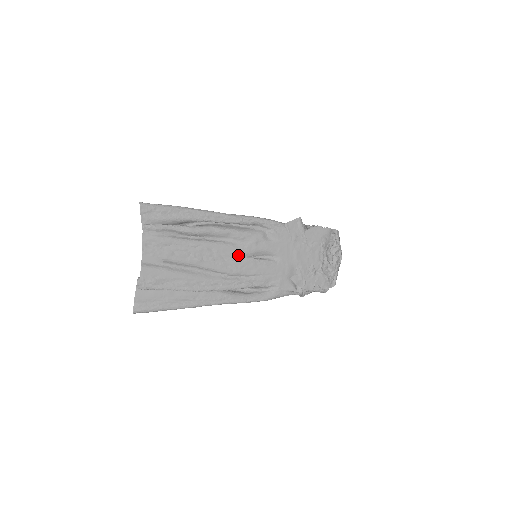
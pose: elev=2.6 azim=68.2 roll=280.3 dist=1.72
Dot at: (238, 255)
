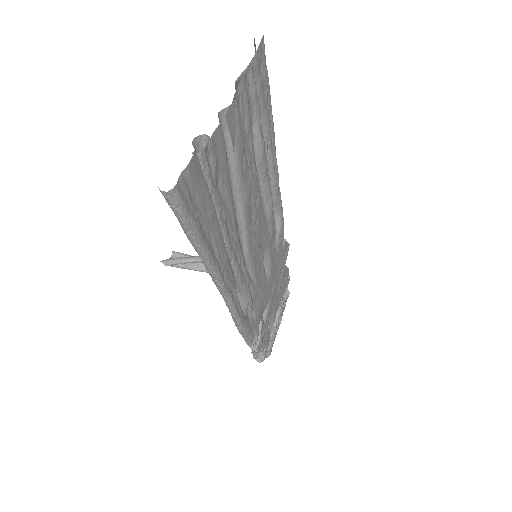
Dot at: (261, 235)
